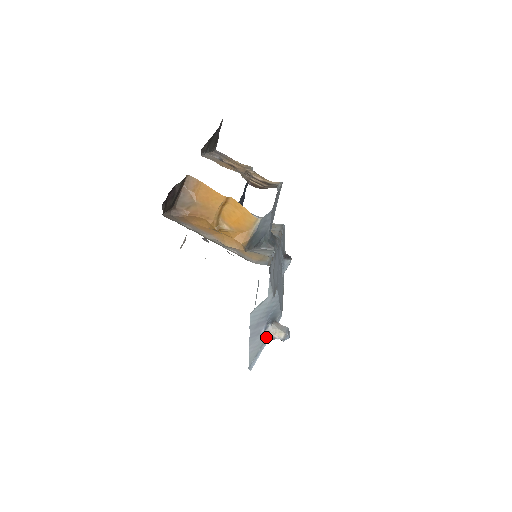
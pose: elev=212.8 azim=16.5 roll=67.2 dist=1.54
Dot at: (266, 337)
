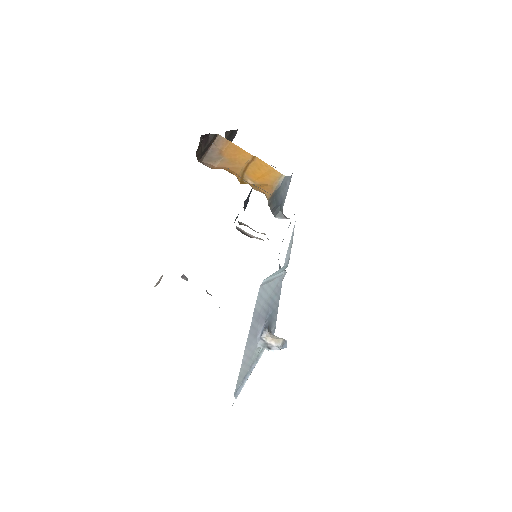
Dot at: (258, 354)
